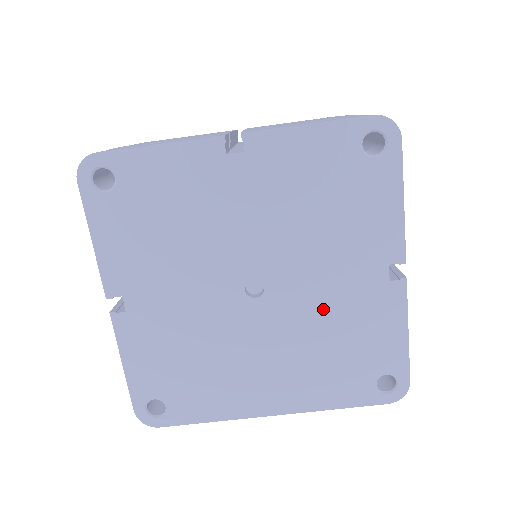
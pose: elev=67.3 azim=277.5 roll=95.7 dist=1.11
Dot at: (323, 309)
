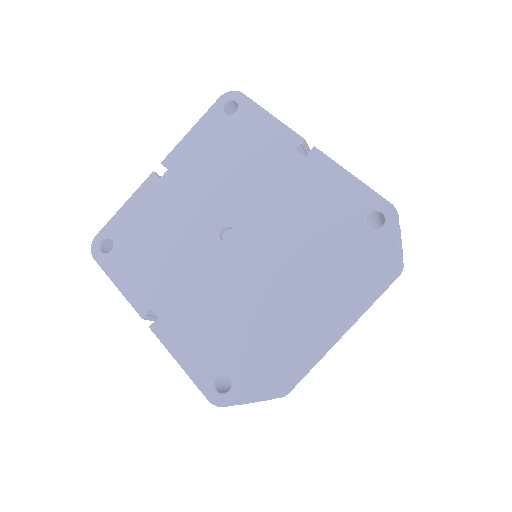
Dot at: (280, 209)
